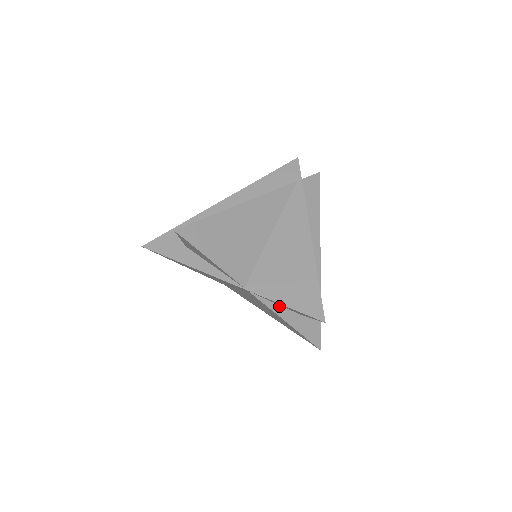
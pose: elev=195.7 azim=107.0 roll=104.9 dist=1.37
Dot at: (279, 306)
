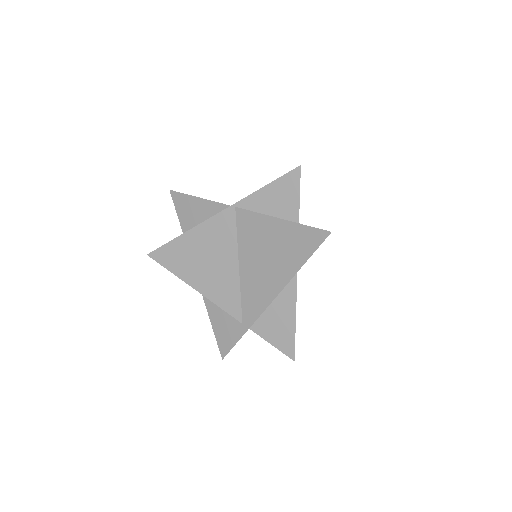
Dot at: occluded
